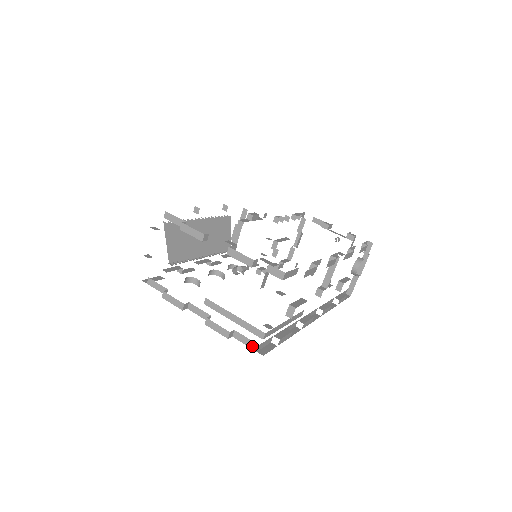
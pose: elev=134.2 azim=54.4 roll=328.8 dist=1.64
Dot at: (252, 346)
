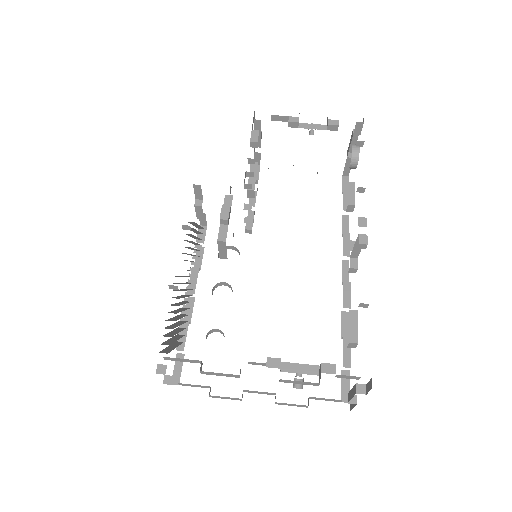
Dot at: (334, 401)
